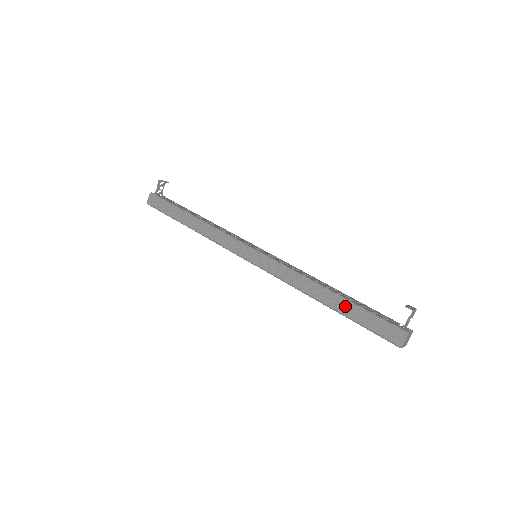
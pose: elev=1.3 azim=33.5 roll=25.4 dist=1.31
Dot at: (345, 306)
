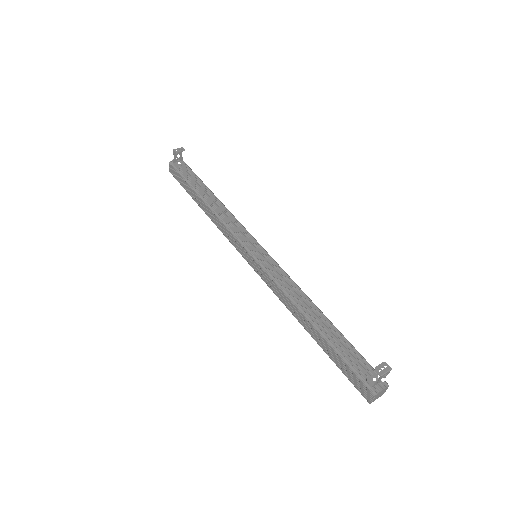
Dot at: (323, 343)
